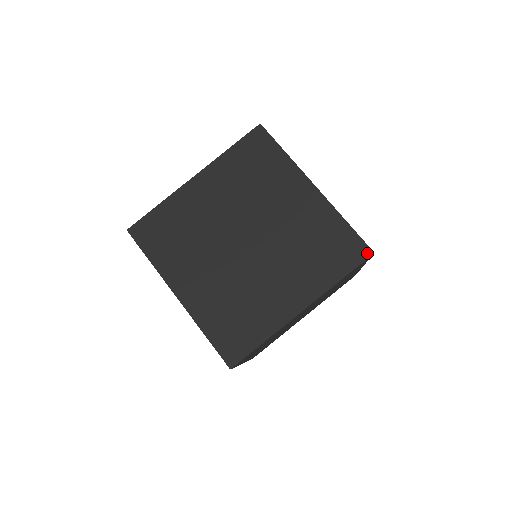
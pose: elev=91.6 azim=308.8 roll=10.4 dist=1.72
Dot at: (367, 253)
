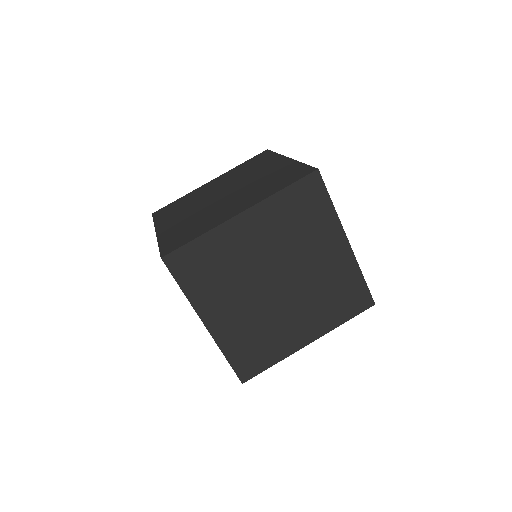
Dot at: (312, 171)
